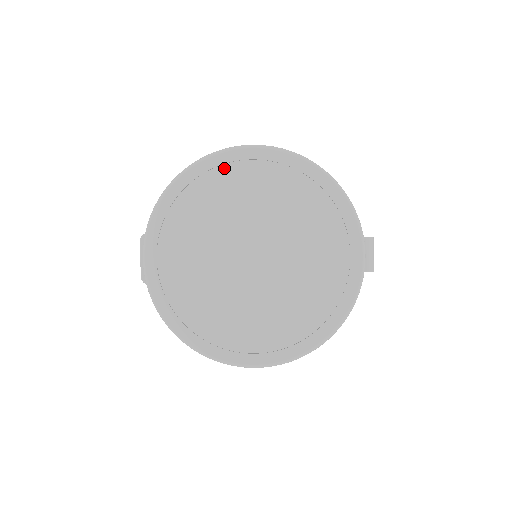
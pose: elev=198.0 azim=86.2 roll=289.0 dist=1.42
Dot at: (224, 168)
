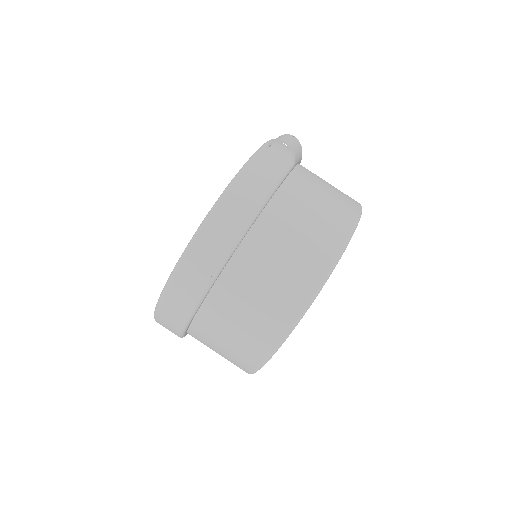
Dot at: occluded
